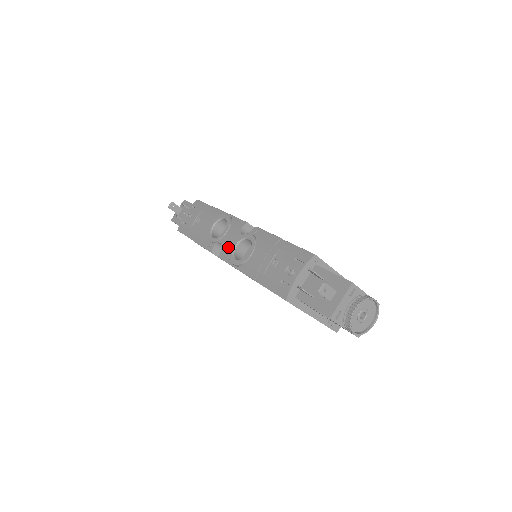
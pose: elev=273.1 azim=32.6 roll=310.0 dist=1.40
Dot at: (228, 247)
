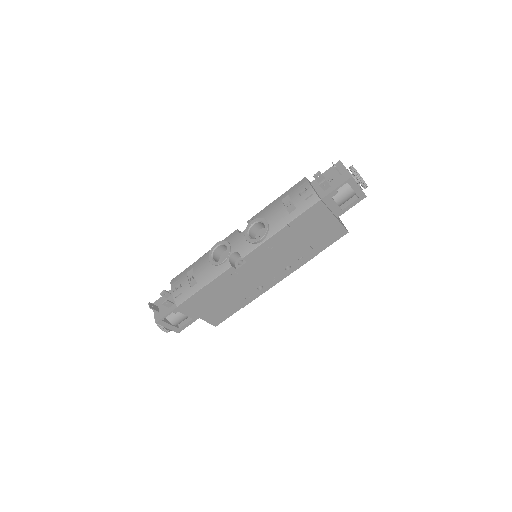
Dot at: (243, 244)
